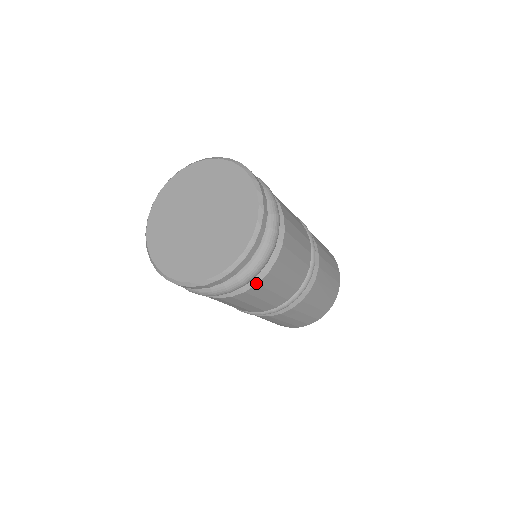
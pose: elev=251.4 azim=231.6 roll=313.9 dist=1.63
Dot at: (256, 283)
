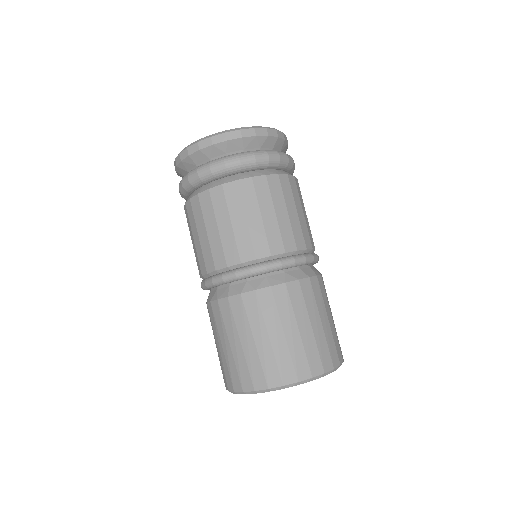
Dot at: (251, 176)
